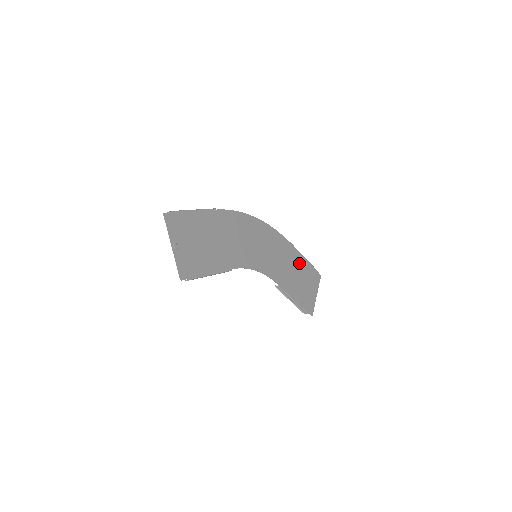
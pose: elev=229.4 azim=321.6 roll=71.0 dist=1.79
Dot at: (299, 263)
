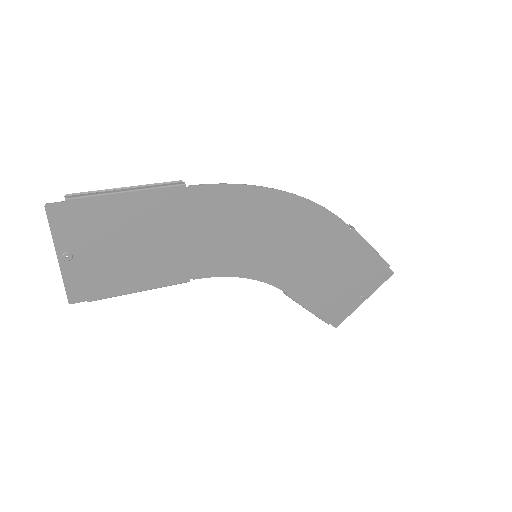
Dot at: (354, 259)
